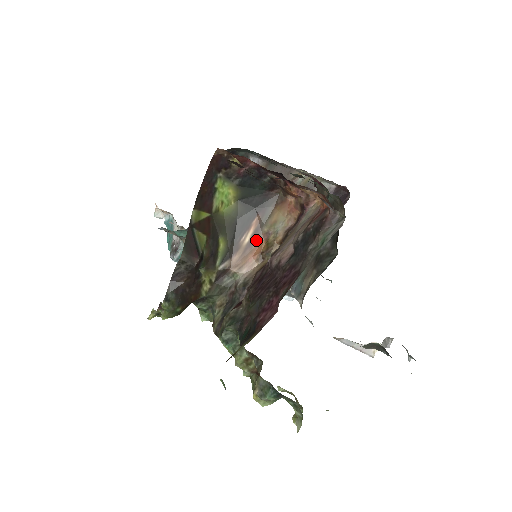
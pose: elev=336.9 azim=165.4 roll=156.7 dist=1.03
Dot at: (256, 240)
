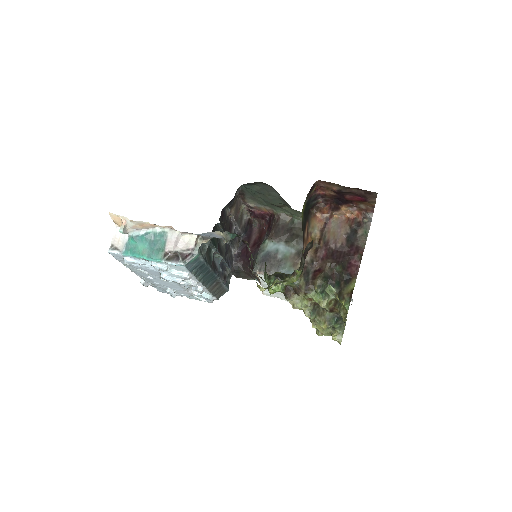
Dot at: (308, 236)
